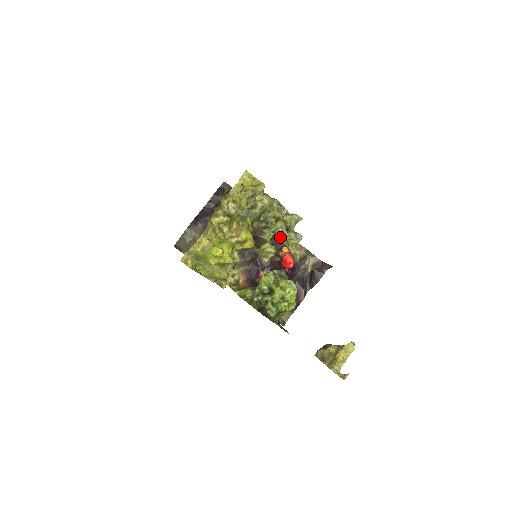
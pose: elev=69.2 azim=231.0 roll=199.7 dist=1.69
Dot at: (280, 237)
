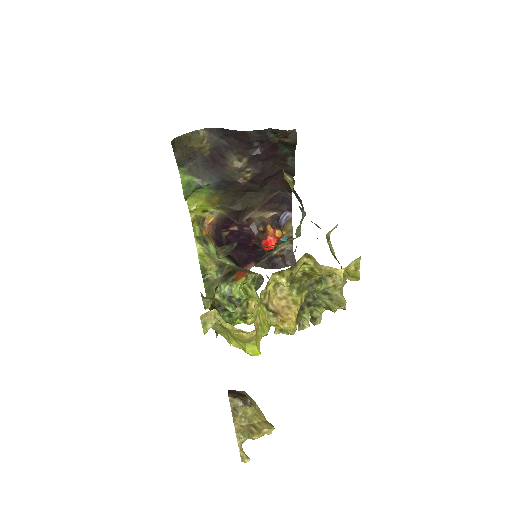
Dot at: (311, 319)
